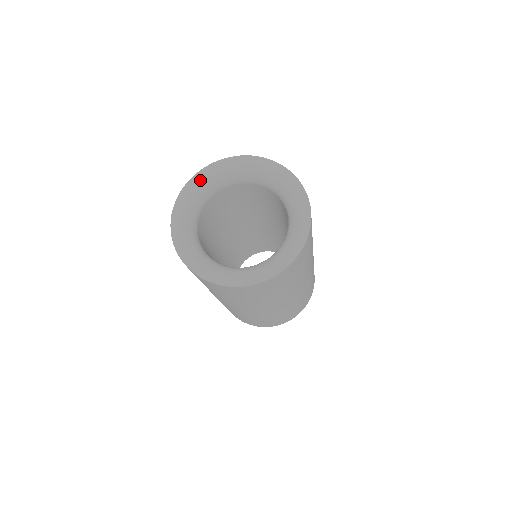
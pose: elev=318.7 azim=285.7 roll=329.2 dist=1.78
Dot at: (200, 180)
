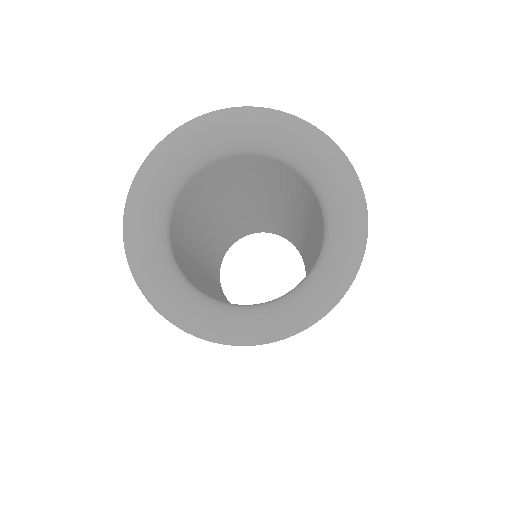
Dot at: (161, 161)
